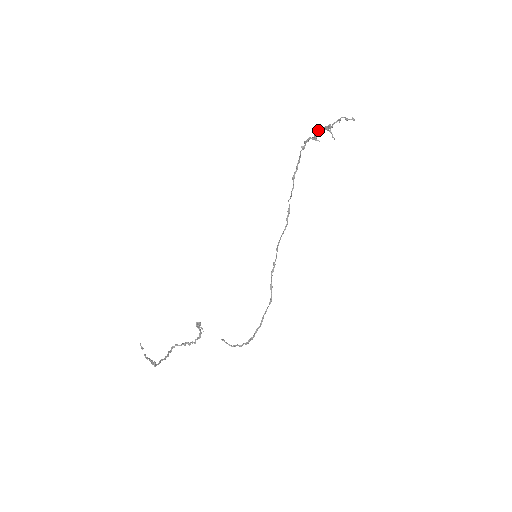
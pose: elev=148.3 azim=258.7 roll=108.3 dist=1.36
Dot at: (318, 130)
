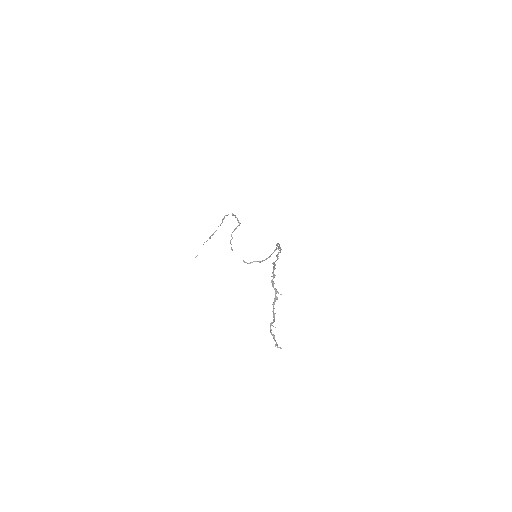
Dot at: occluded
